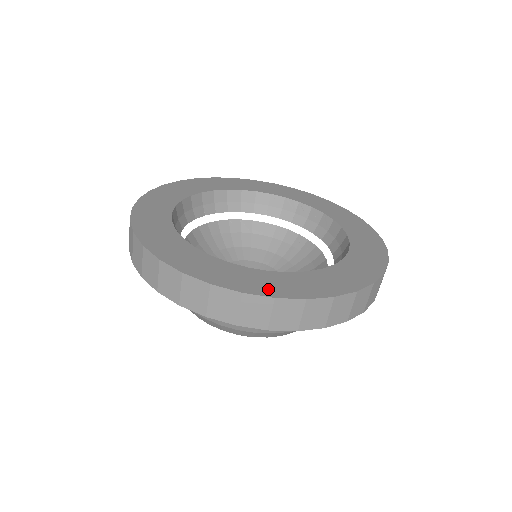
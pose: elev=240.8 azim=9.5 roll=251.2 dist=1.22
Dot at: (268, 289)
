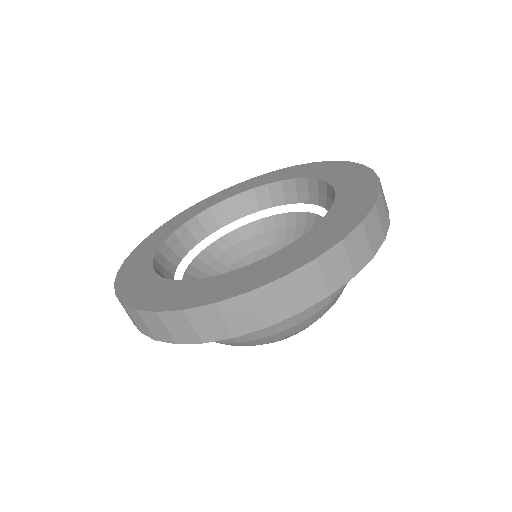
Dot at: (360, 209)
